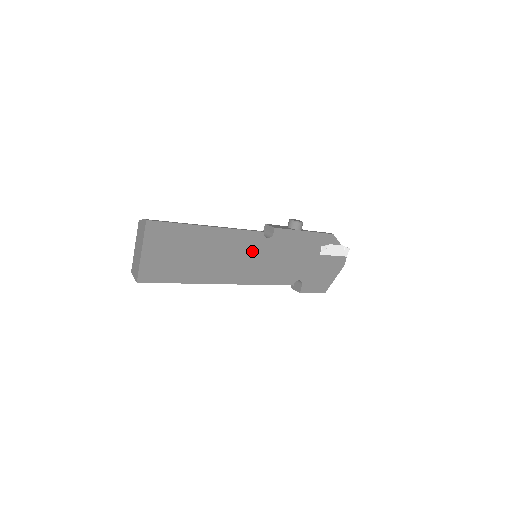
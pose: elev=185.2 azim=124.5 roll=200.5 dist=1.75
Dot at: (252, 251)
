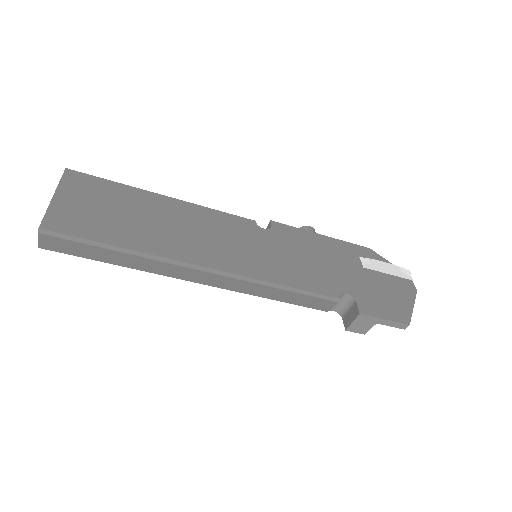
Dot at: (244, 238)
